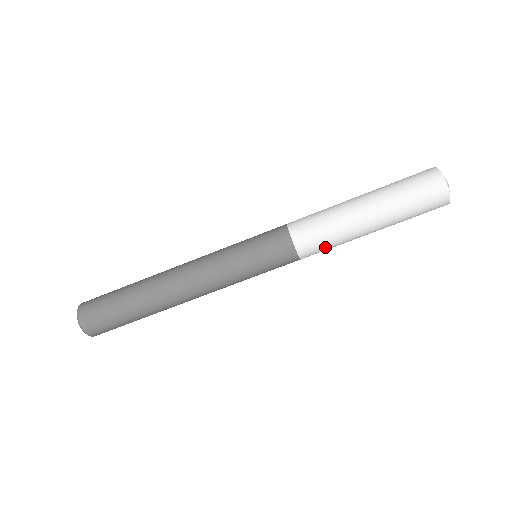
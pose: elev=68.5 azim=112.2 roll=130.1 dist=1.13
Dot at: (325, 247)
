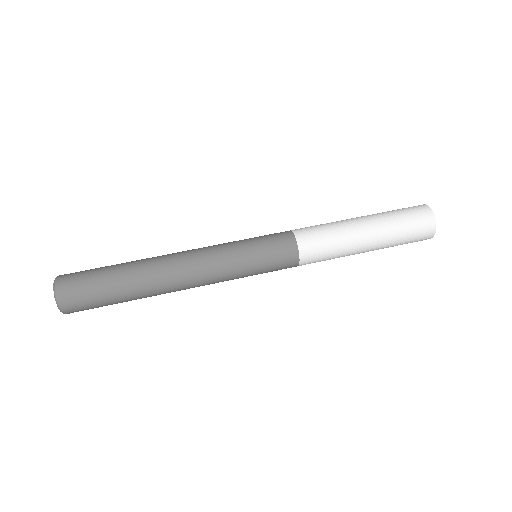
Dot at: (318, 228)
